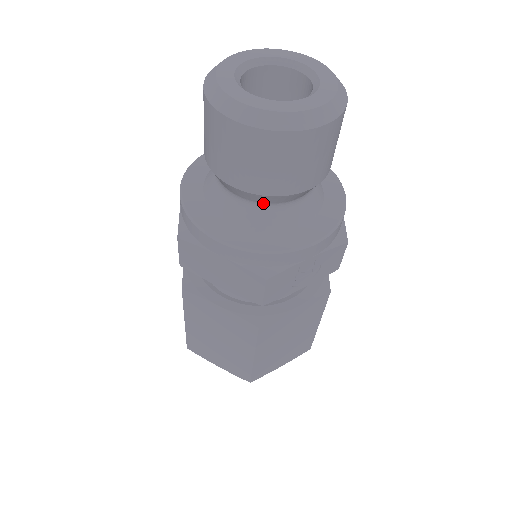
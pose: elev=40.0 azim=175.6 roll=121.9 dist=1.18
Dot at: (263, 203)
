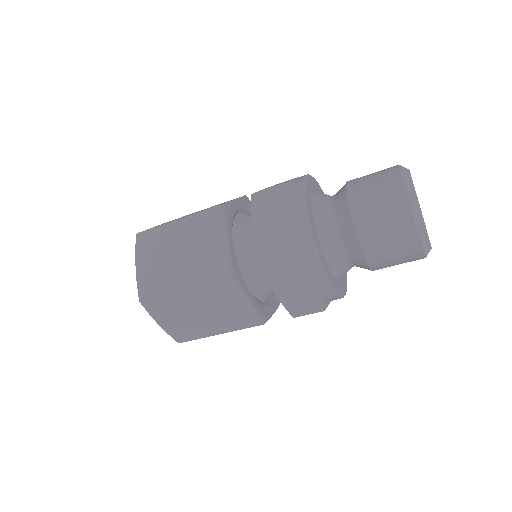
Dot at: (353, 264)
